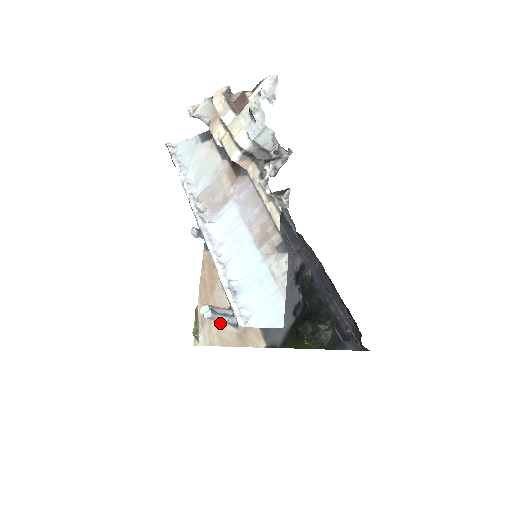
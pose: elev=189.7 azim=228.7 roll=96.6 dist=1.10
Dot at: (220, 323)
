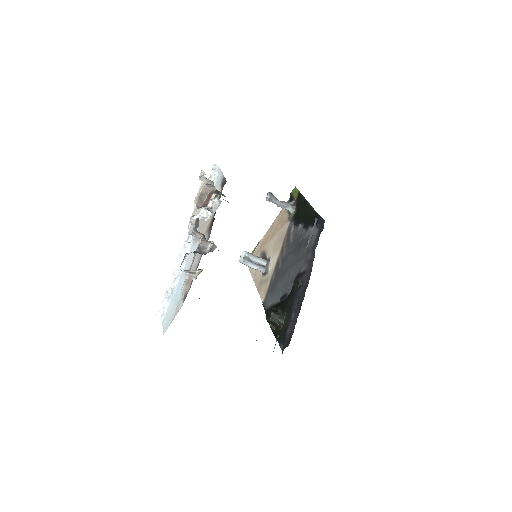
Dot at: occluded
